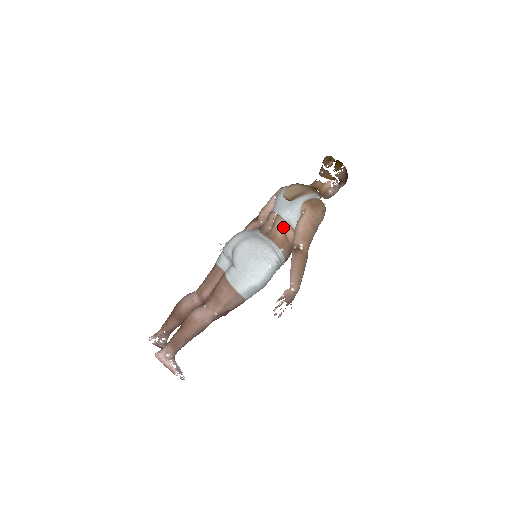
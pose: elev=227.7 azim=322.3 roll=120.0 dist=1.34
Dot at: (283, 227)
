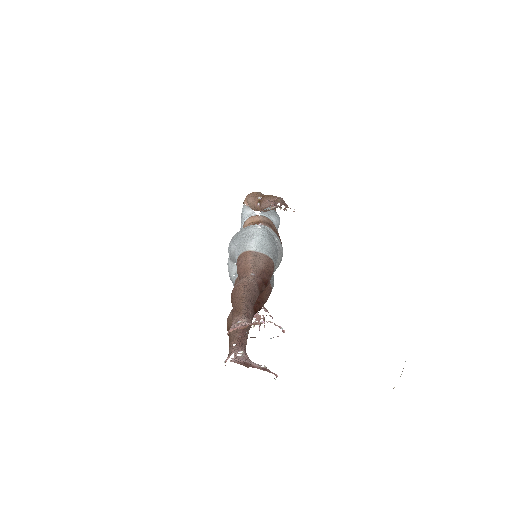
Dot at: (248, 221)
